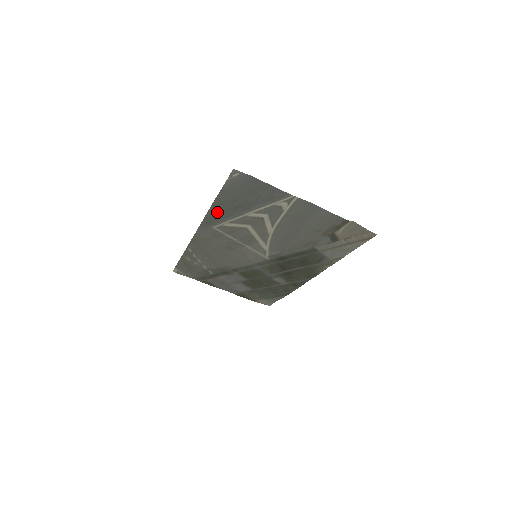
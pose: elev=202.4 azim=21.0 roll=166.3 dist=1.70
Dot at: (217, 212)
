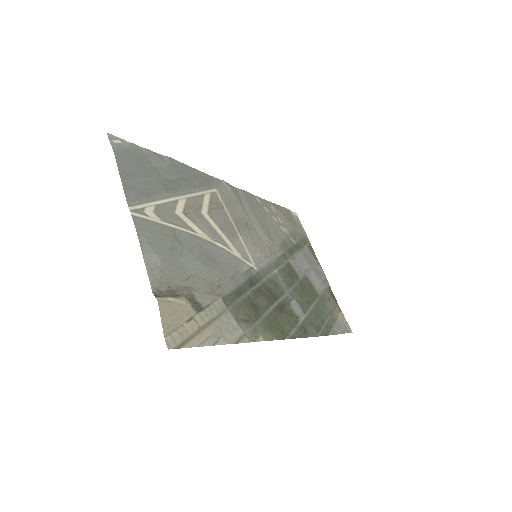
Dot at: (191, 174)
